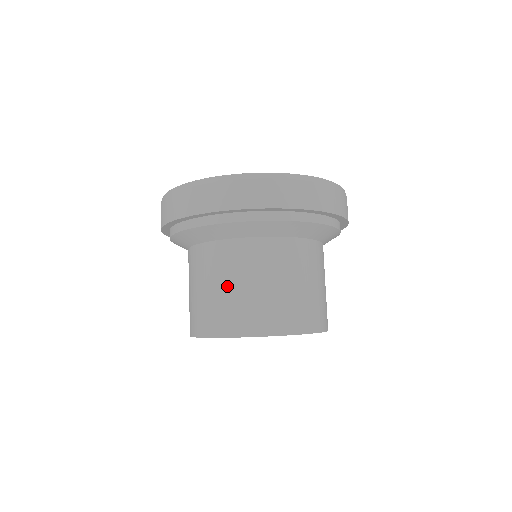
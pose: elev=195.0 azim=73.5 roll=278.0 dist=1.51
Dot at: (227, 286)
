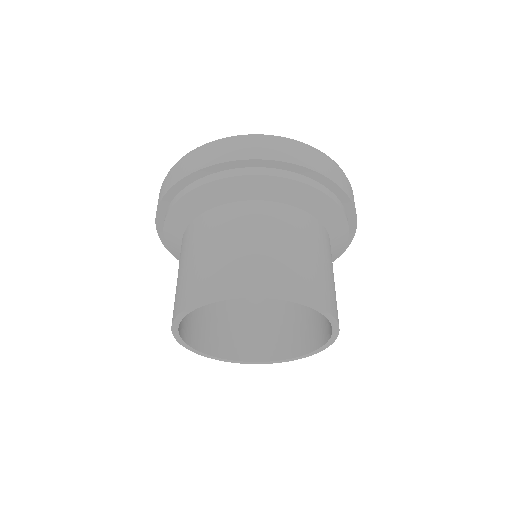
Dot at: (244, 242)
